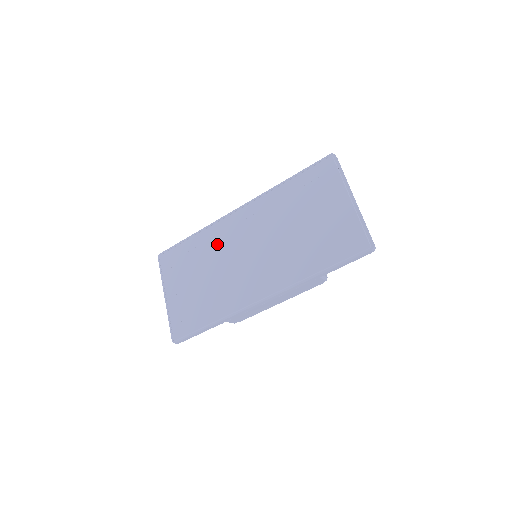
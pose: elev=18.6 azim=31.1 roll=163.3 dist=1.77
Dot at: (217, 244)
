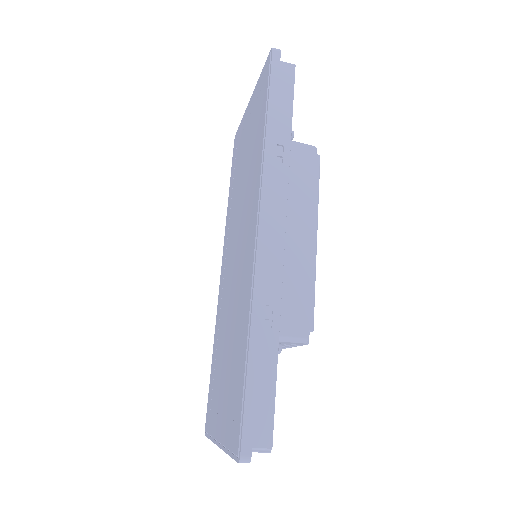
Dot at: (222, 311)
